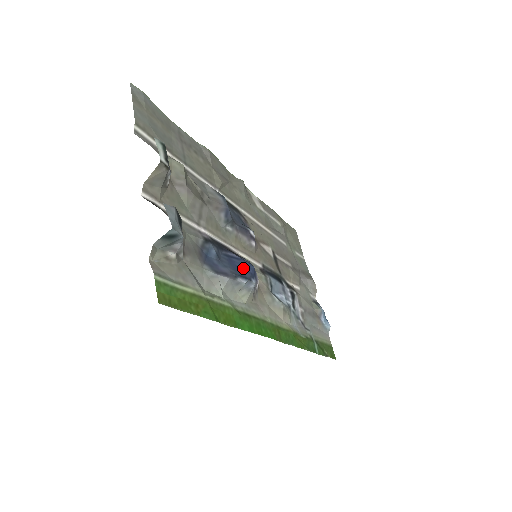
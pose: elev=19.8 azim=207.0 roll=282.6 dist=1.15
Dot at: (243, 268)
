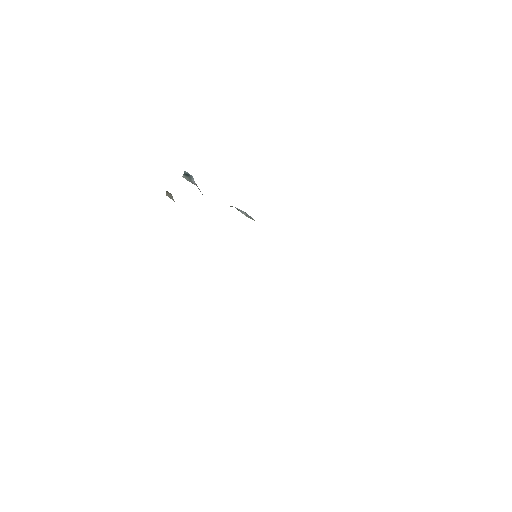
Dot at: occluded
